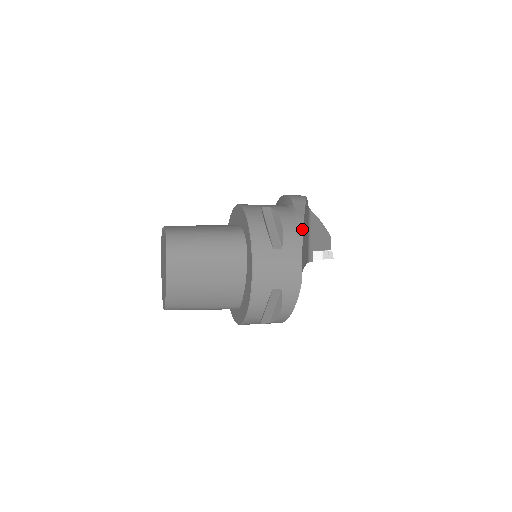
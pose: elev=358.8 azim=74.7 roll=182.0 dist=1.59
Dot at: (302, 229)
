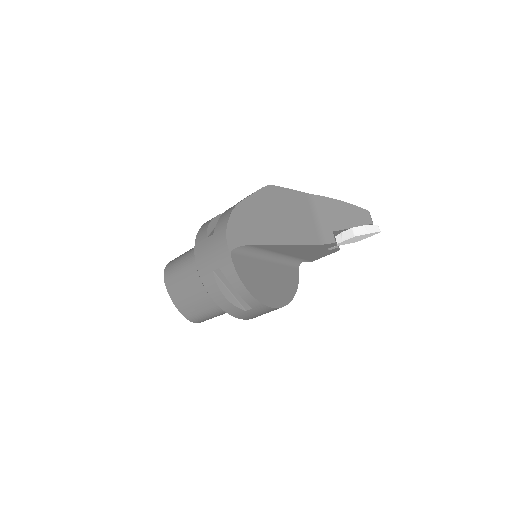
Dot at: (231, 211)
